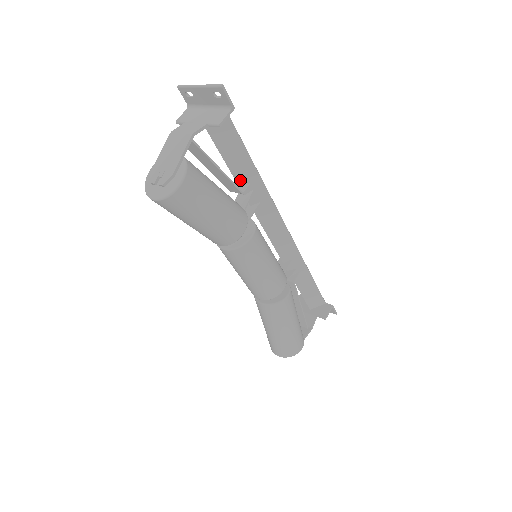
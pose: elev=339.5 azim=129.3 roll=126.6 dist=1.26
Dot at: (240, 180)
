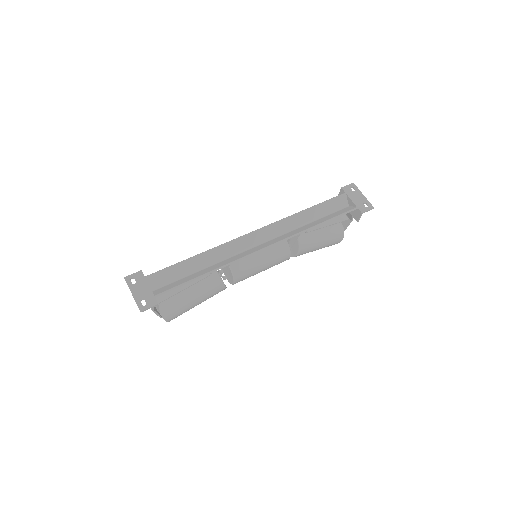
Dot at: occluded
